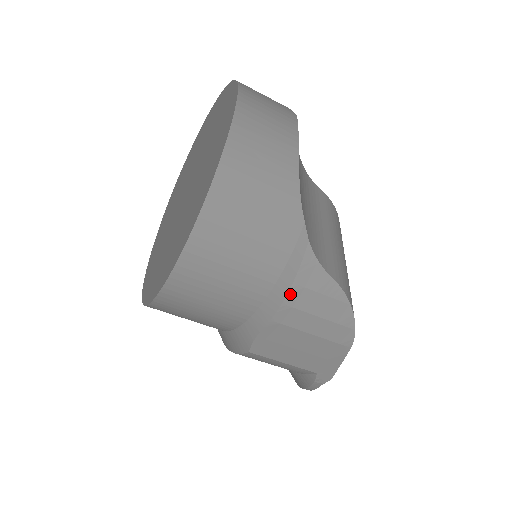
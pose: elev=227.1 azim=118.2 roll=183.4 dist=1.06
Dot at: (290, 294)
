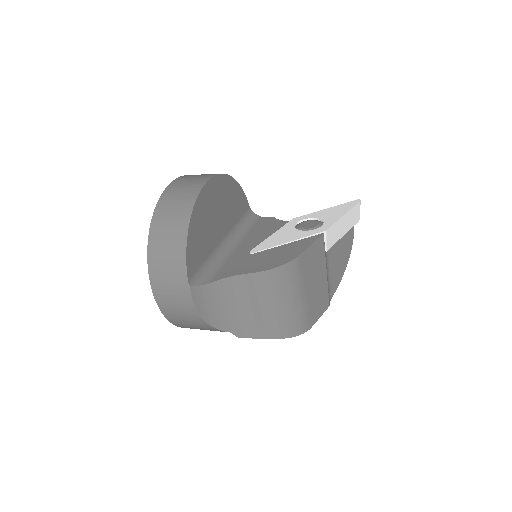
Dot at: occluded
